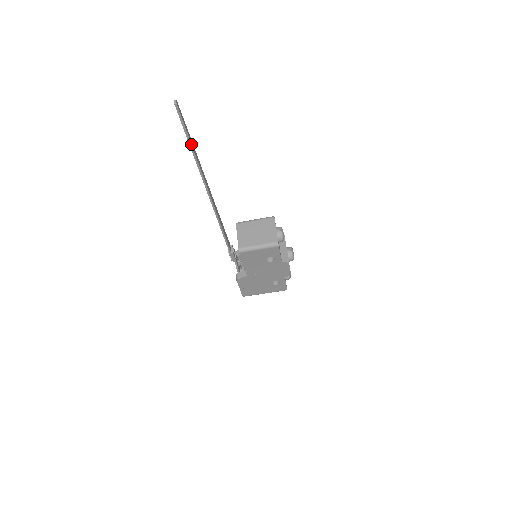
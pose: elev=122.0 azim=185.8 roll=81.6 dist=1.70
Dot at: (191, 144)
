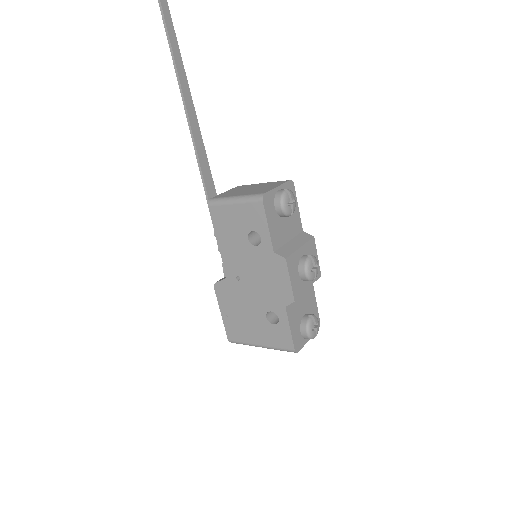
Dot at: out of frame
